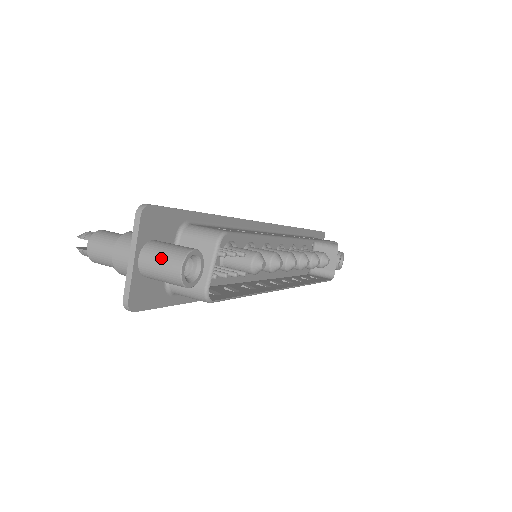
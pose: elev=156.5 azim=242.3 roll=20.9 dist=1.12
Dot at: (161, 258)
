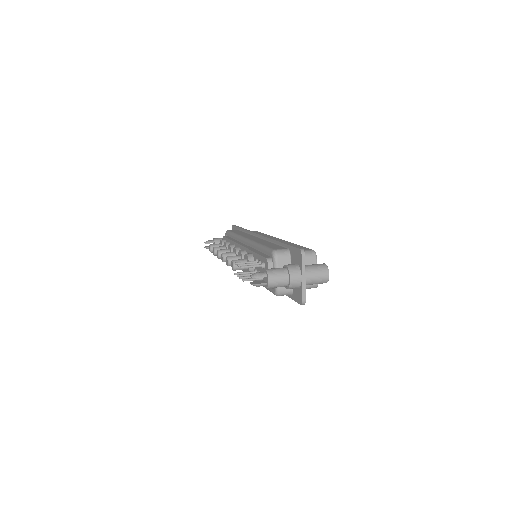
Dot at: (317, 273)
